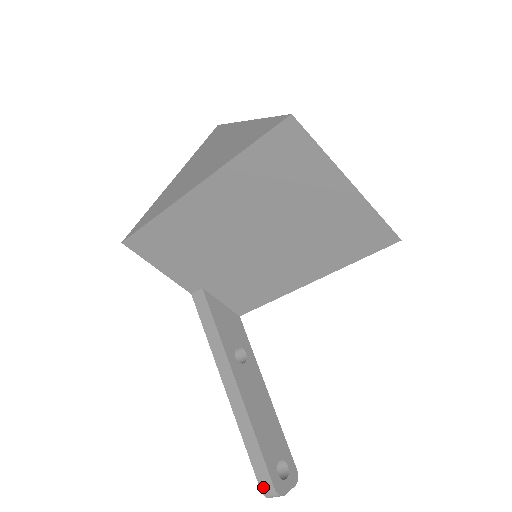
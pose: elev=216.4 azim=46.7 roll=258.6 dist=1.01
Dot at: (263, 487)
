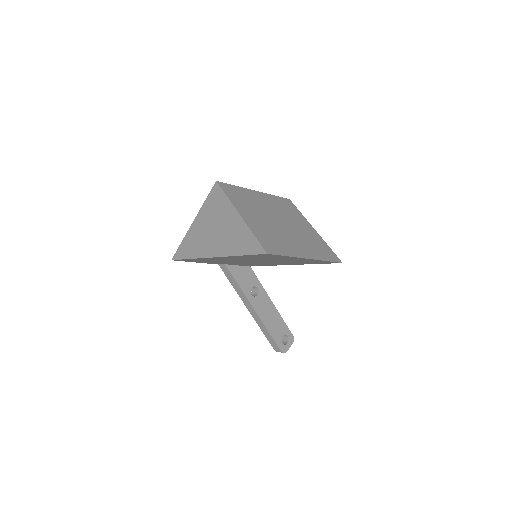
Dot at: (275, 350)
